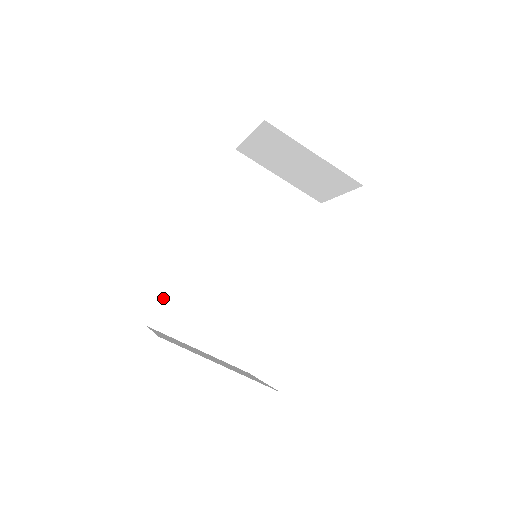
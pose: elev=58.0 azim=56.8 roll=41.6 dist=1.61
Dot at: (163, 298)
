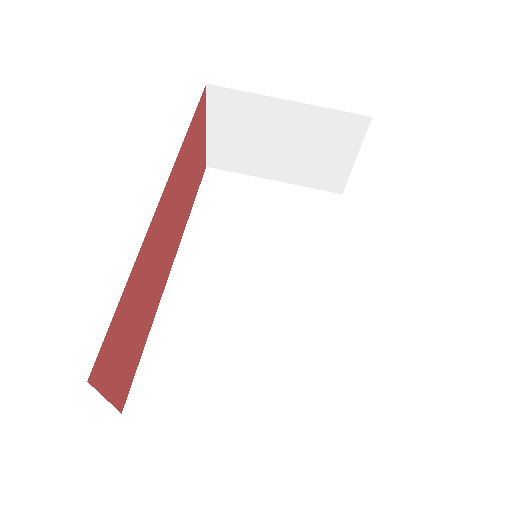
Dot at: (142, 366)
